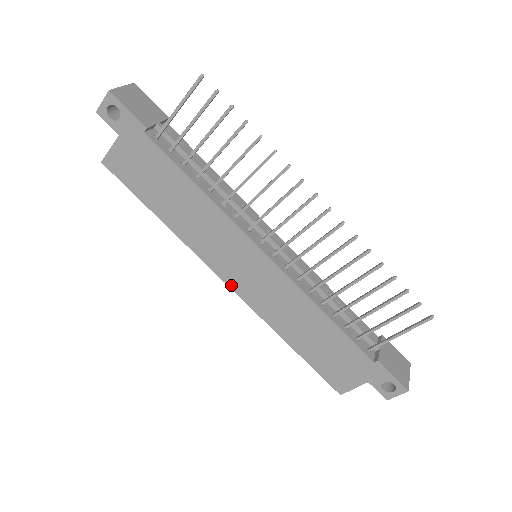
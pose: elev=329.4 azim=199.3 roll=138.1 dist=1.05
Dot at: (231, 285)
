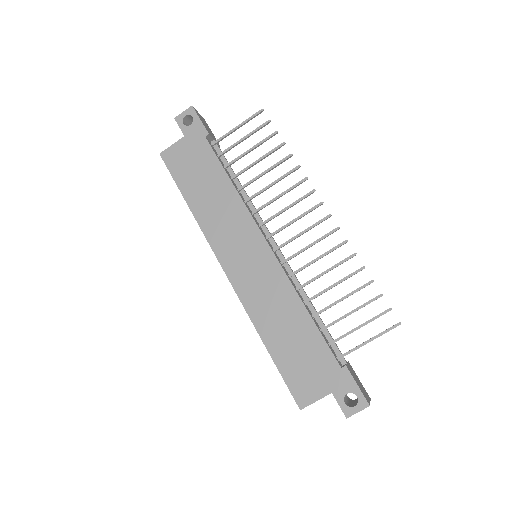
Dot at: (228, 272)
